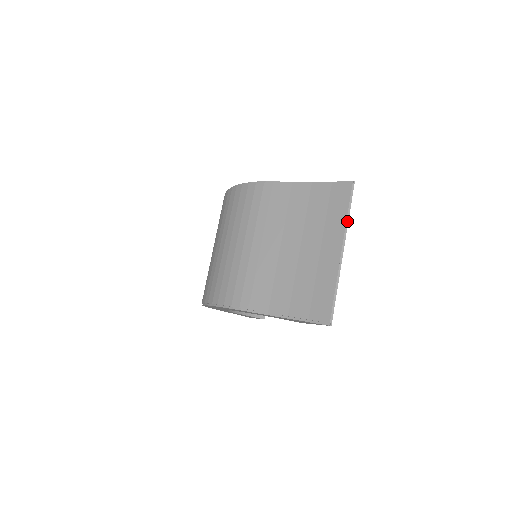
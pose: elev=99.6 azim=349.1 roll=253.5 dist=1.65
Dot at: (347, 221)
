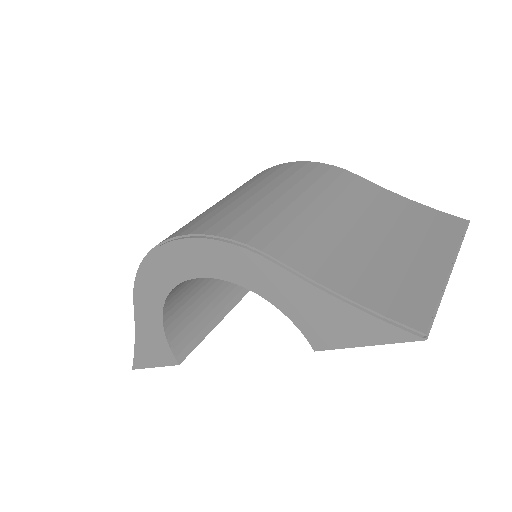
Dot at: (460, 246)
